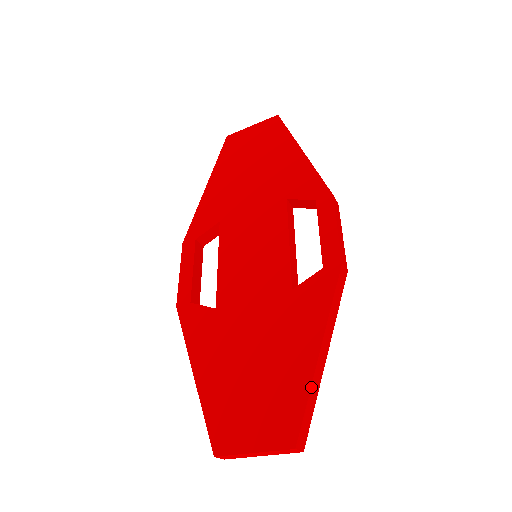
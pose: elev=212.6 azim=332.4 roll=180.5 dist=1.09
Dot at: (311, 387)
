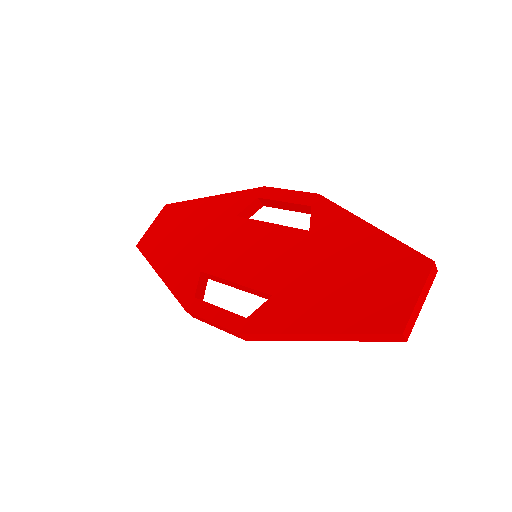
Dot at: (394, 238)
